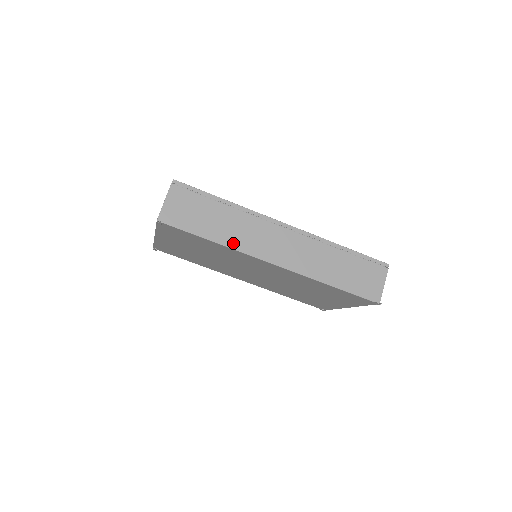
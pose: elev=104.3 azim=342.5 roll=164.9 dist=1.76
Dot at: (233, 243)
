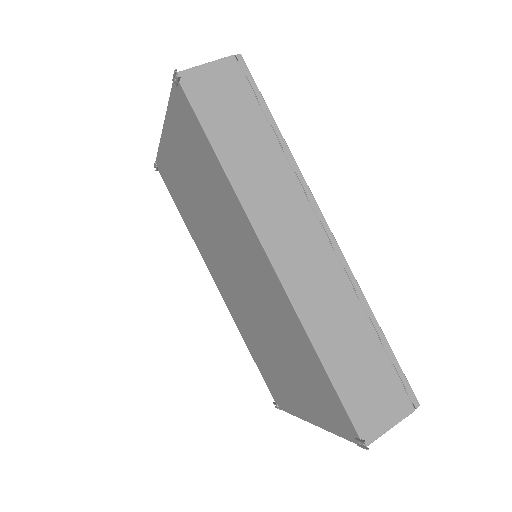
Dot at: (242, 185)
